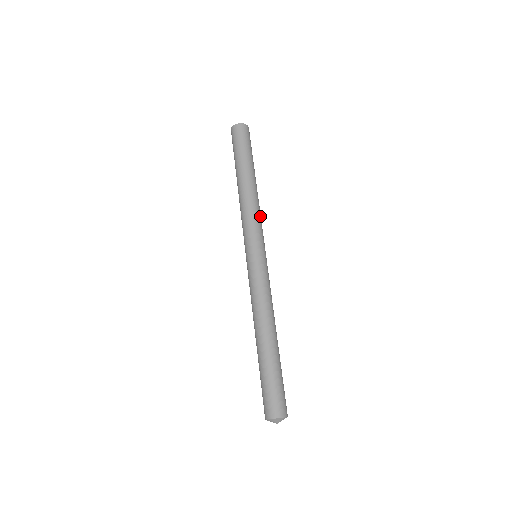
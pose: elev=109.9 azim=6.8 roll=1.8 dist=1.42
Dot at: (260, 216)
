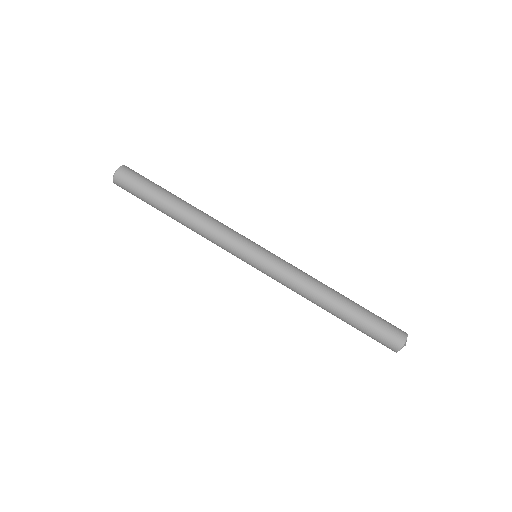
Dot at: (223, 224)
